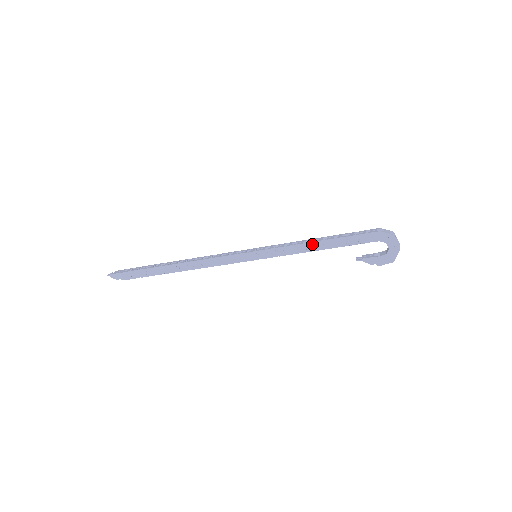
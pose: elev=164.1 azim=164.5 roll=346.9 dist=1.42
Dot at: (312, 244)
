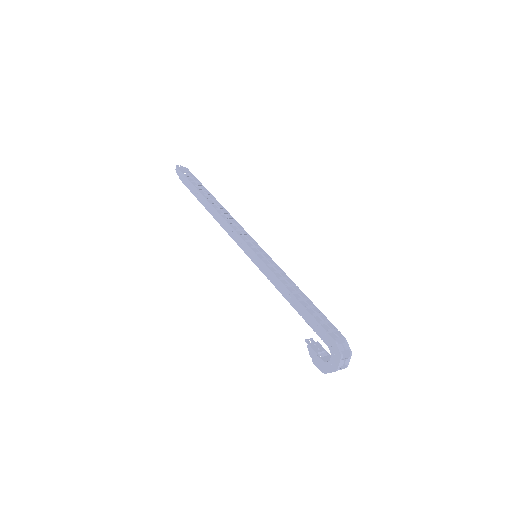
Dot at: (288, 292)
